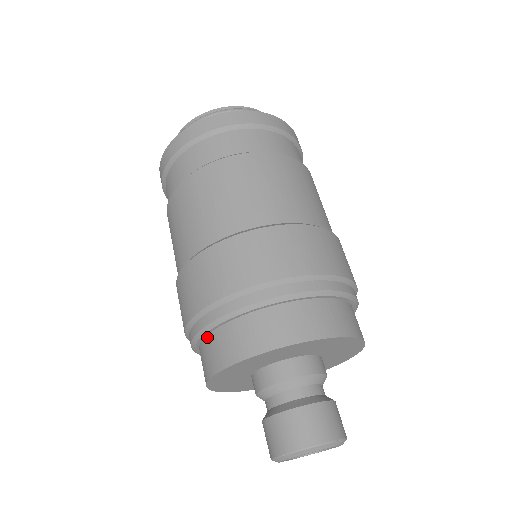
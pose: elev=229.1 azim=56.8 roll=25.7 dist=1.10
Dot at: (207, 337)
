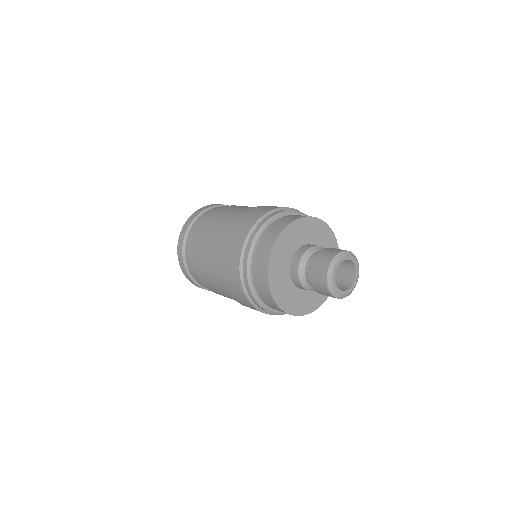
Dot at: (256, 290)
